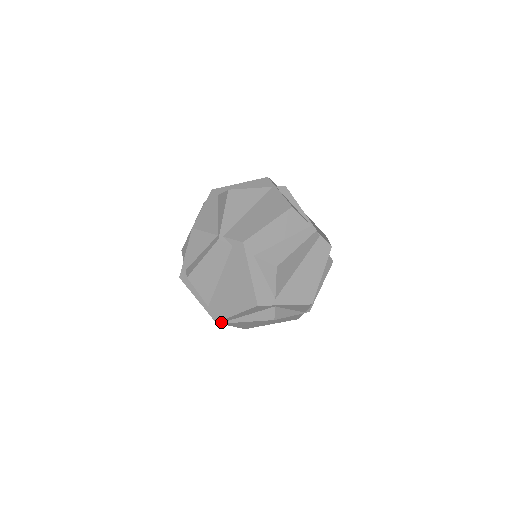
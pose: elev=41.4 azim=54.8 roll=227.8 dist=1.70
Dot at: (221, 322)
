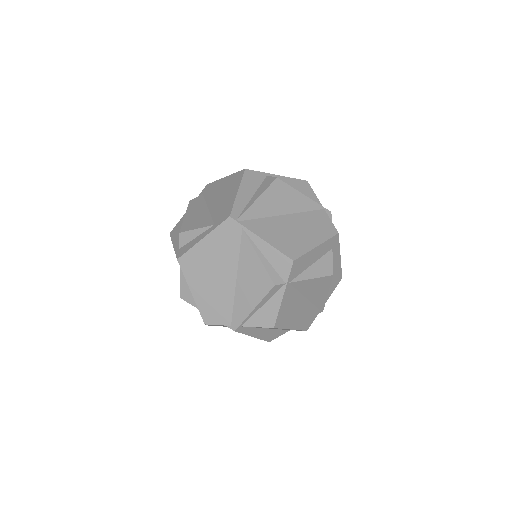
Dot at: (236, 218)
